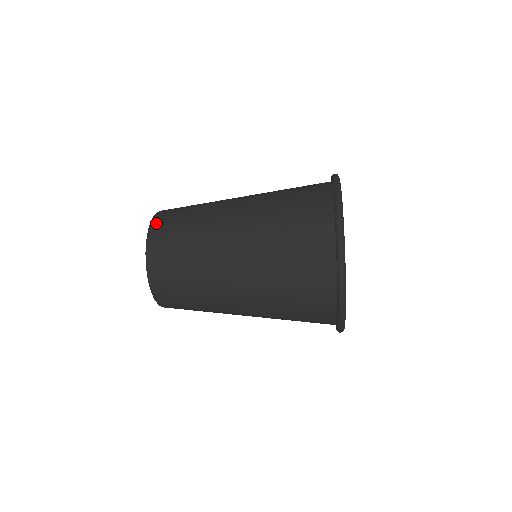
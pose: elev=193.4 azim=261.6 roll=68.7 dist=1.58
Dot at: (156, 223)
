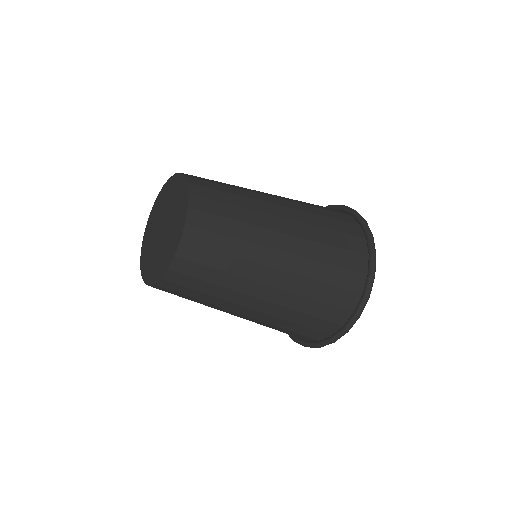
Dot at: occluded
